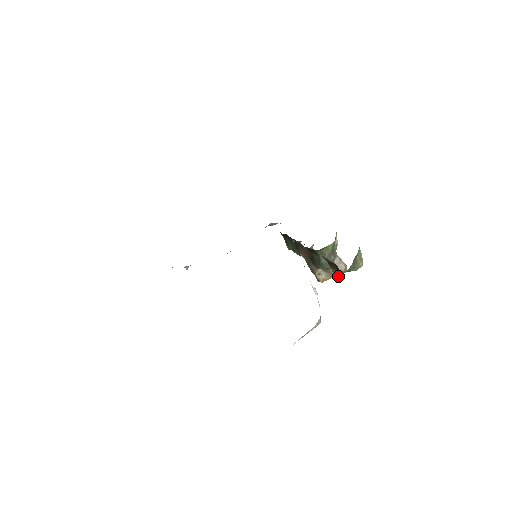
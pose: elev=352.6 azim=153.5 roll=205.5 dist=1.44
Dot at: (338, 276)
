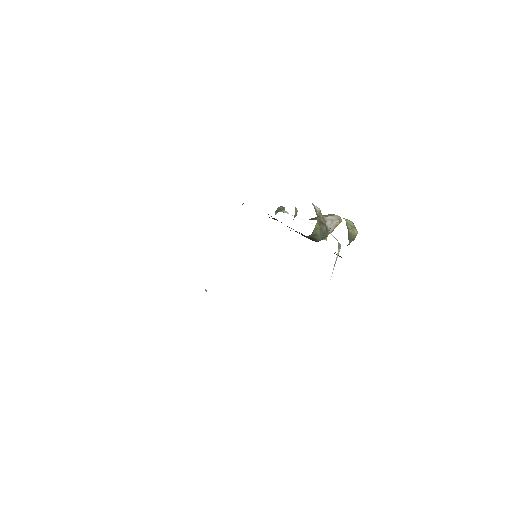
Dot at: occluded
